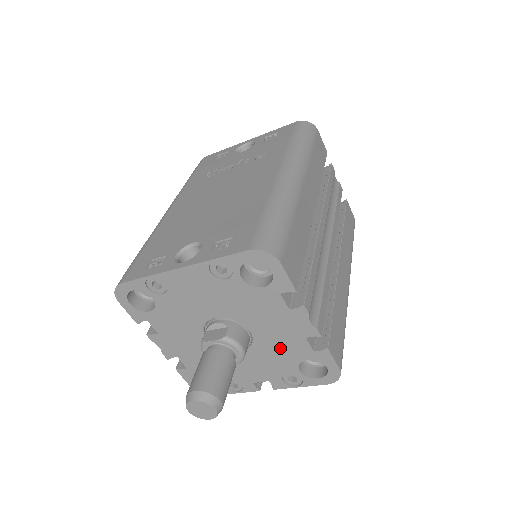
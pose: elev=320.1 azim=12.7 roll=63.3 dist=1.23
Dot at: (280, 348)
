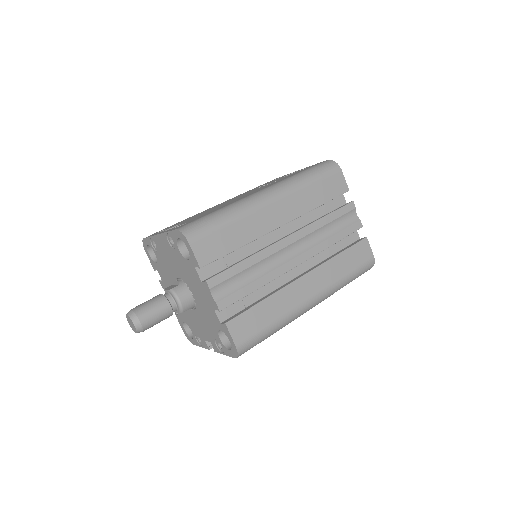
Dot at: (207, 314)
